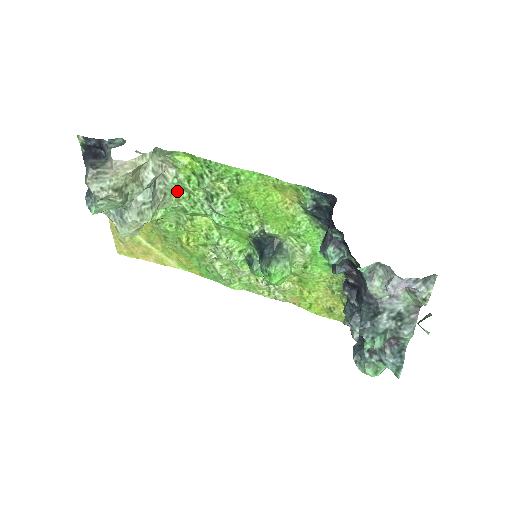
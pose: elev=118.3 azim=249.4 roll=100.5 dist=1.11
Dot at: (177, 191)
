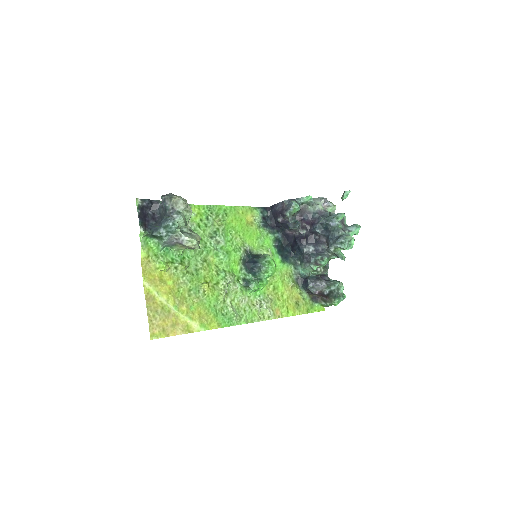
Dot at: occluded
